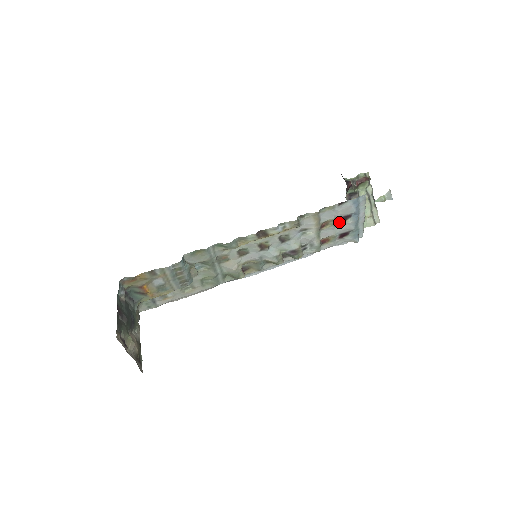
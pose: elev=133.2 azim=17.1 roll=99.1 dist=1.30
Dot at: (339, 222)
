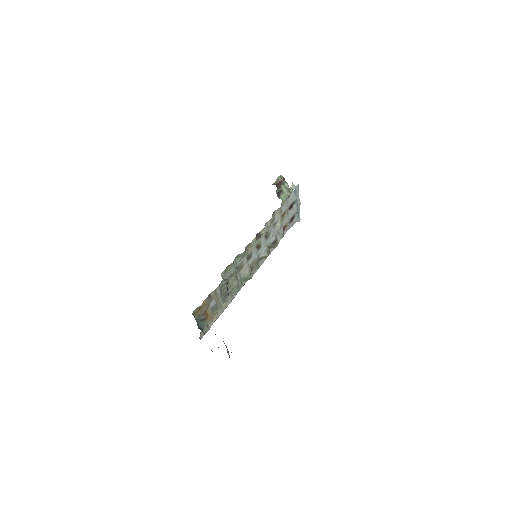
Dot at: (289, 210)
